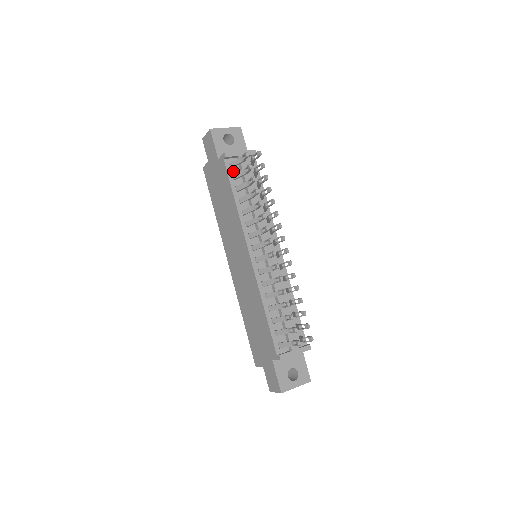
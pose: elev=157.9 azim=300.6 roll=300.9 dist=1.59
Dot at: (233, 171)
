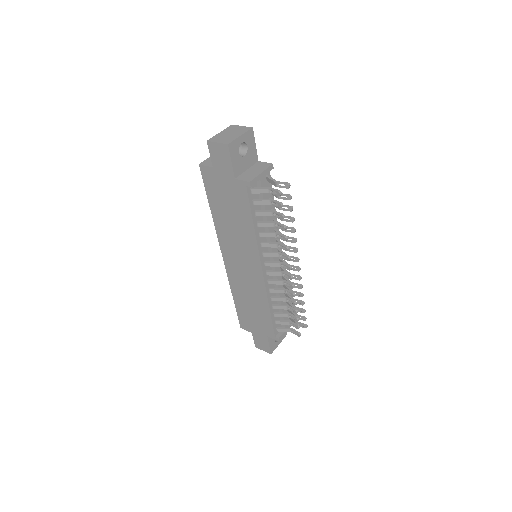
Dot at: (253, 195)
